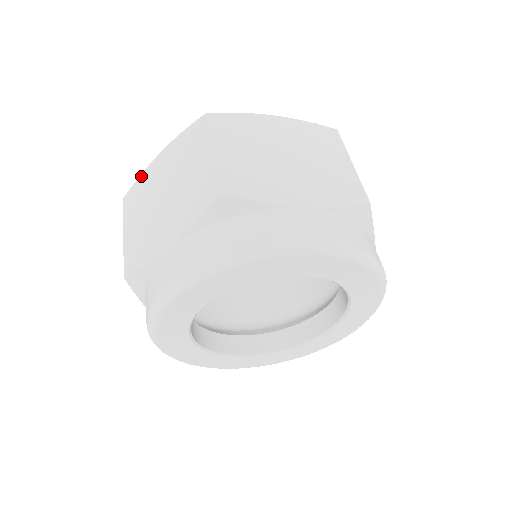
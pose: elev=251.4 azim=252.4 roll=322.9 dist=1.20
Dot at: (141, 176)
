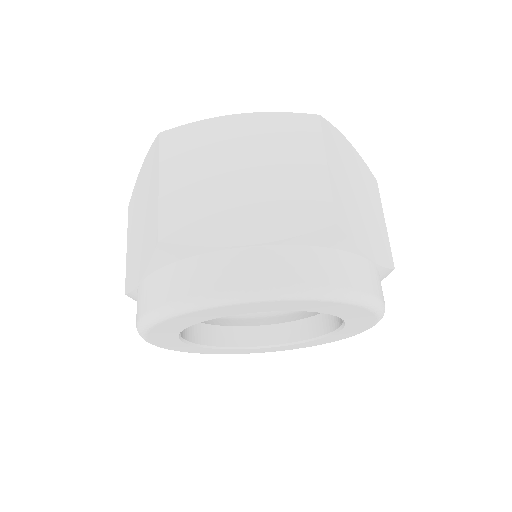
Dot at: (134, 187)
